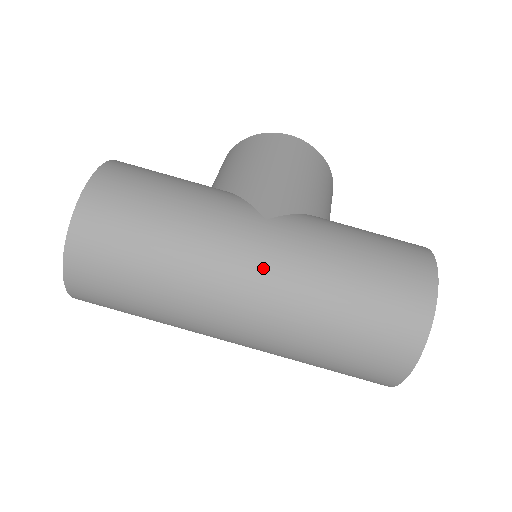
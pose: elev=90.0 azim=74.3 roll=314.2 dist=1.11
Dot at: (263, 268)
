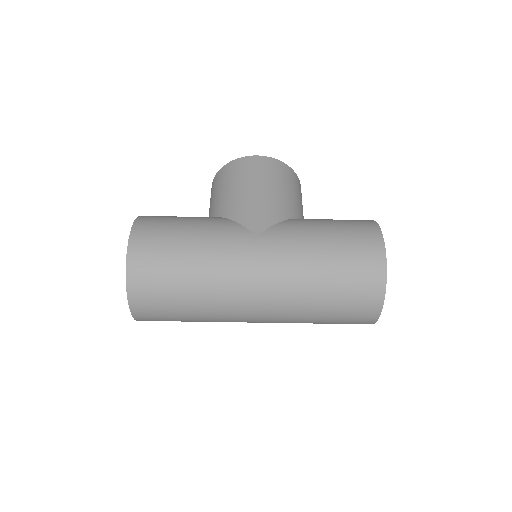
Dot at: (264, 271)
